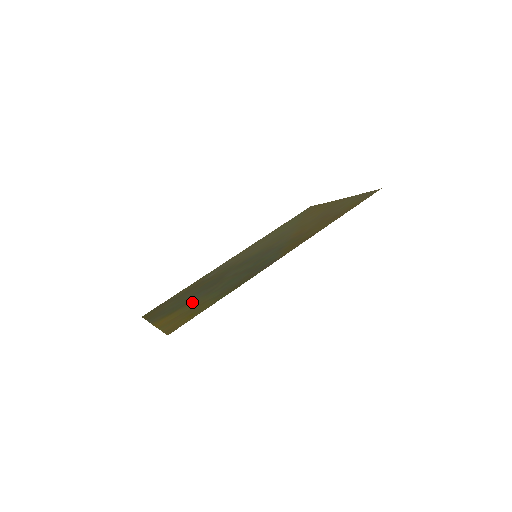
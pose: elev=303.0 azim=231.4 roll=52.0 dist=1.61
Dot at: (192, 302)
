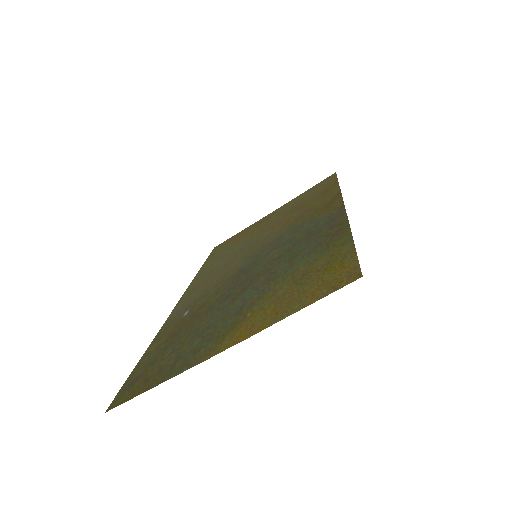
Dot at: (261, 295)
